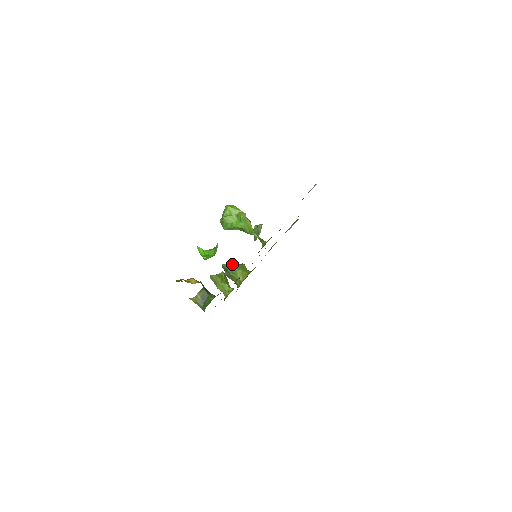
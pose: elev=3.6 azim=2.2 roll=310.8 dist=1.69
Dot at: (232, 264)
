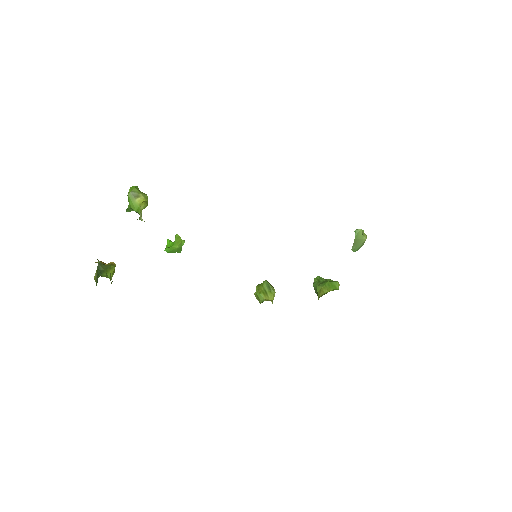
Dot at: (318, 279)
